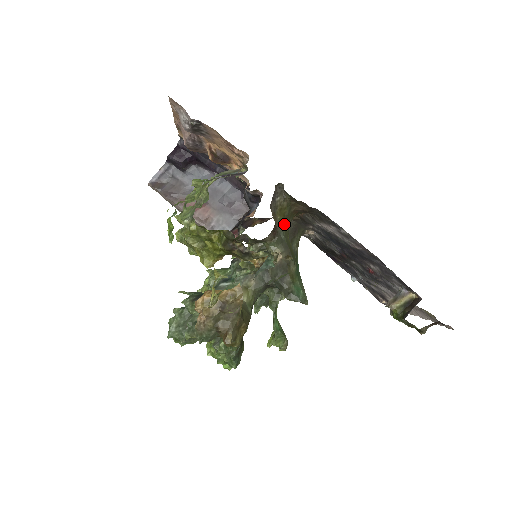
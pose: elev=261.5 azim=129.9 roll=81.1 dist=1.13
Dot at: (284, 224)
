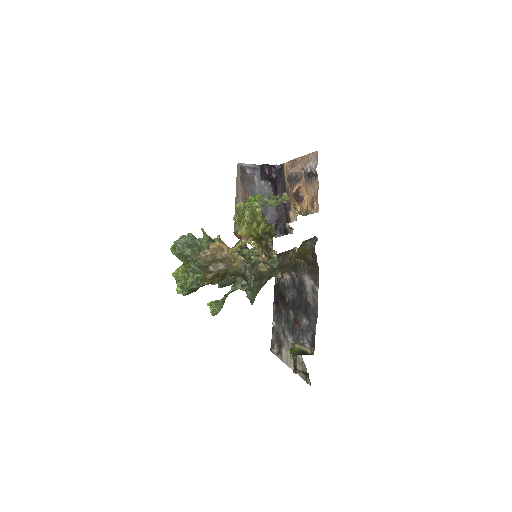
Dot at: (298, 256)
